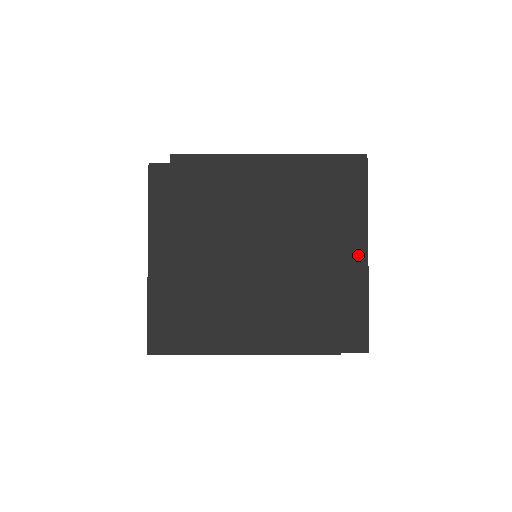
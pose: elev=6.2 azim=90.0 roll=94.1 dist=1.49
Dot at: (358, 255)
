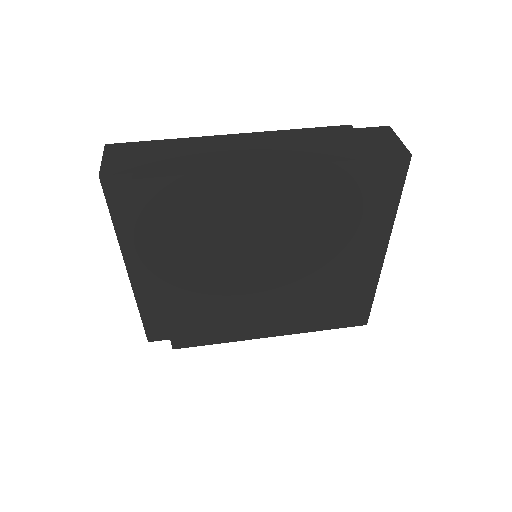
Dot at: (374, 258)
